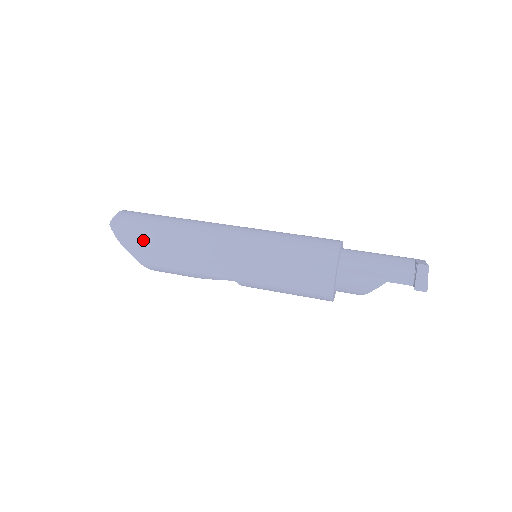
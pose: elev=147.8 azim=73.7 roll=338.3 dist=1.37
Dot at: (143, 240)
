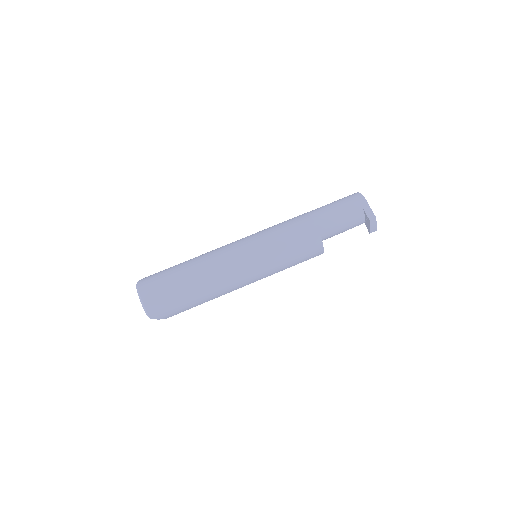
Dot at: (184, 310)
